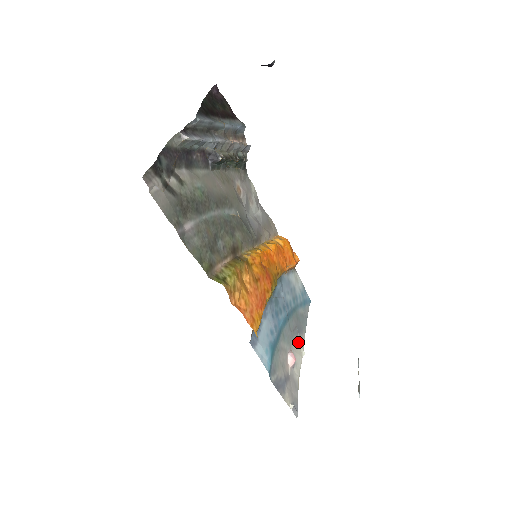
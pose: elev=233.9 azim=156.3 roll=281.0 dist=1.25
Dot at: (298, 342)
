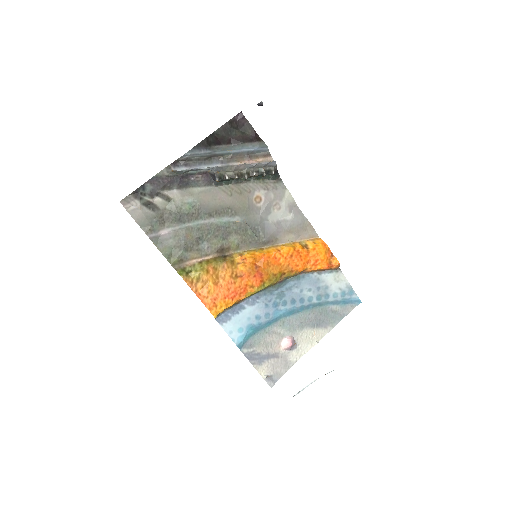
Dot at: (312, 332)
